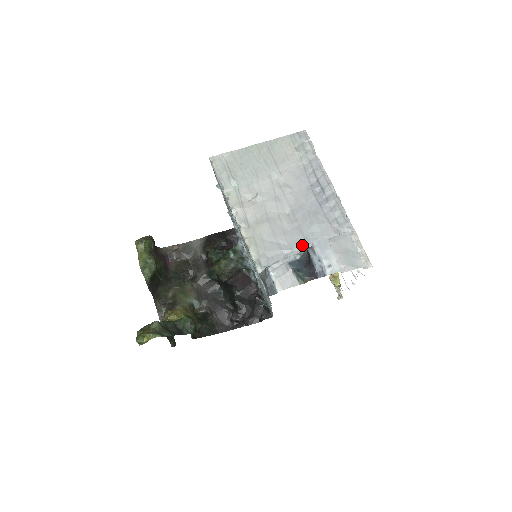
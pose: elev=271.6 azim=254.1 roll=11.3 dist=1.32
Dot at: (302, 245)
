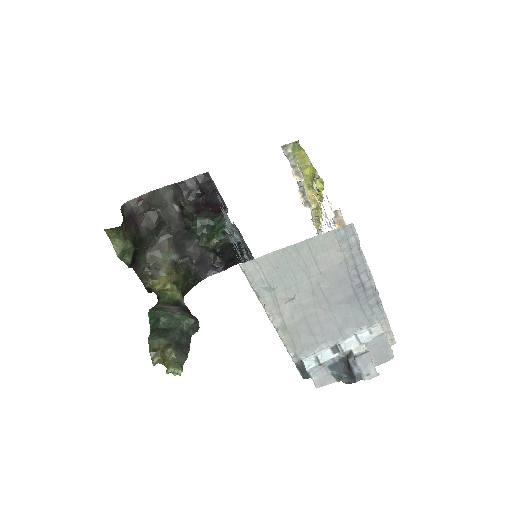
Dot at: (337, 336)
